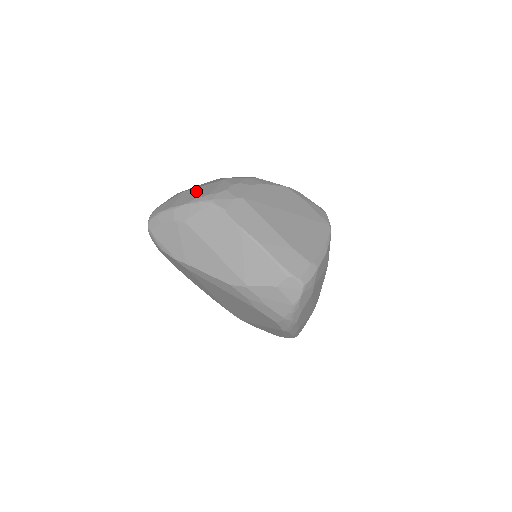
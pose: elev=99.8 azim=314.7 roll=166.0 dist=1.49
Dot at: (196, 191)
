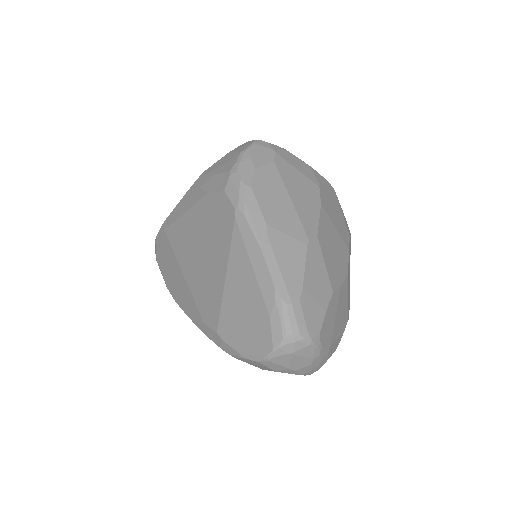
Dot at: occluded
